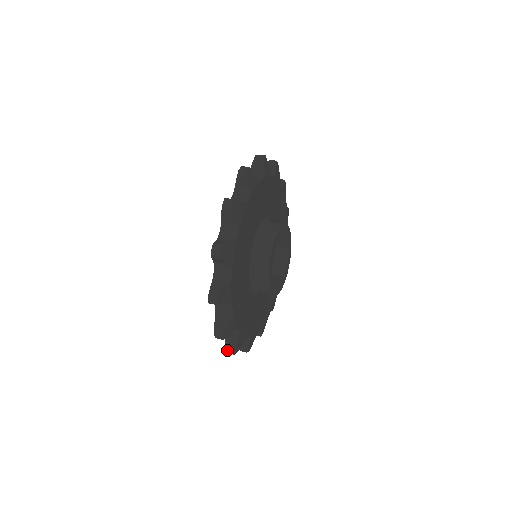
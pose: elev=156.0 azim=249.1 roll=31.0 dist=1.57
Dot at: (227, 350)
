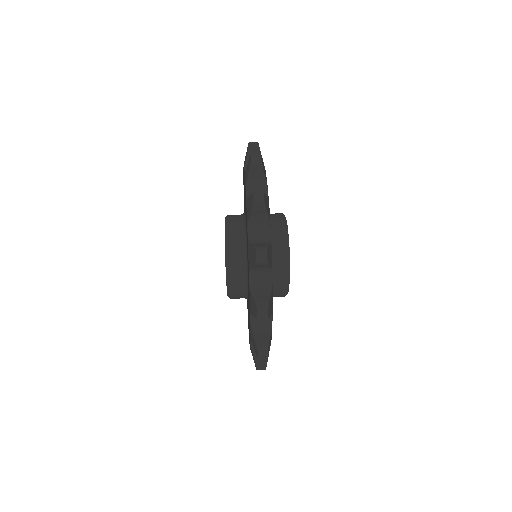
Dot at: occluded
